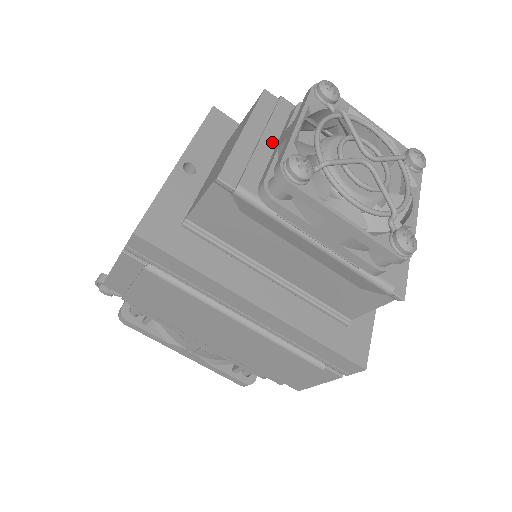
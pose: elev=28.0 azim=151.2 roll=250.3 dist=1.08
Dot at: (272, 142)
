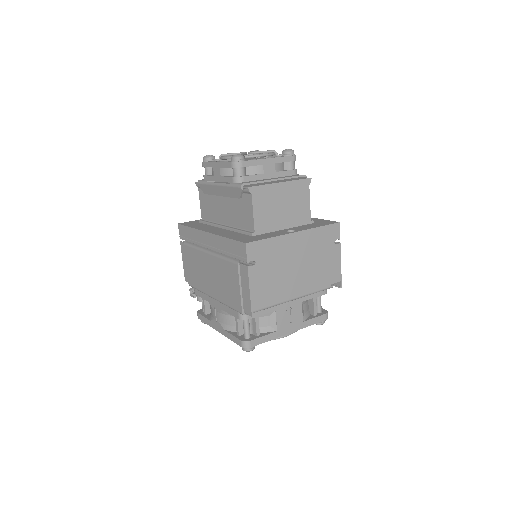
Dot at: occluded
